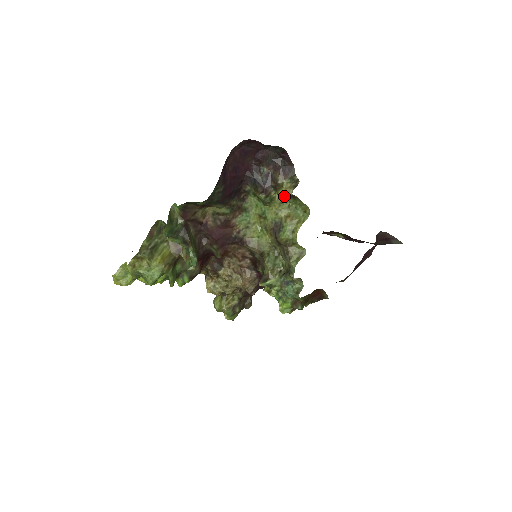
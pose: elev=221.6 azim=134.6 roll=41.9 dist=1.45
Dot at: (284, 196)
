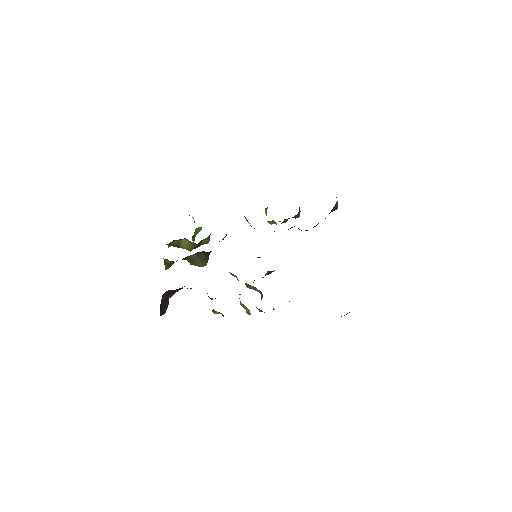
Dot at: (220, 313)
